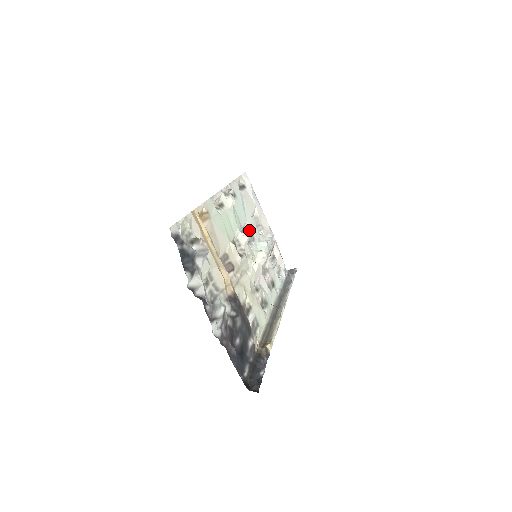
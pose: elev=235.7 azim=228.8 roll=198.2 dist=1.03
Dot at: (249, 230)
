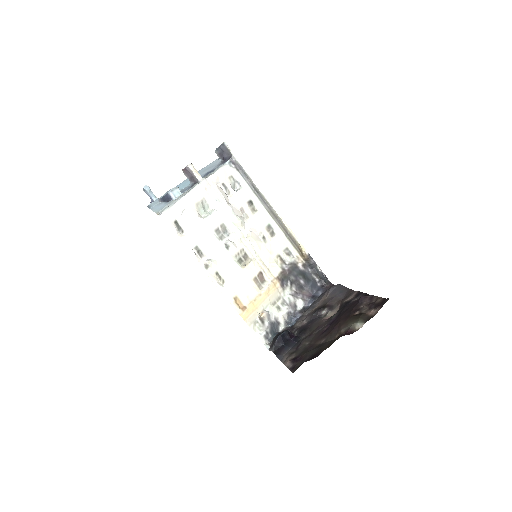
Dot at: (217, 229)
